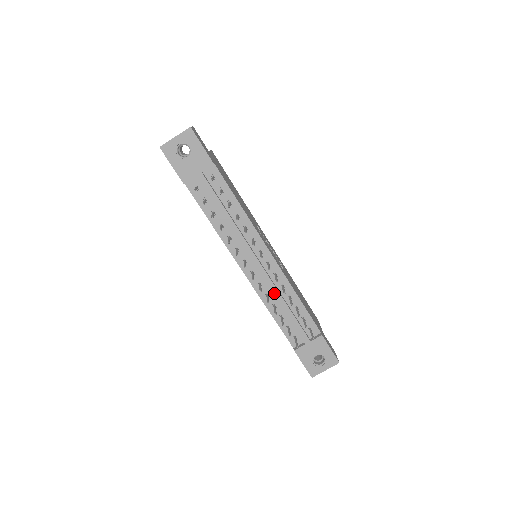
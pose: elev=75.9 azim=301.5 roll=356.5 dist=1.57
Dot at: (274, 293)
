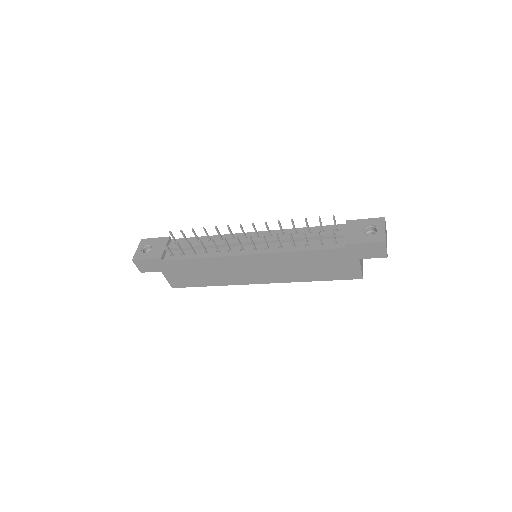
Dot at: (281, 239)
